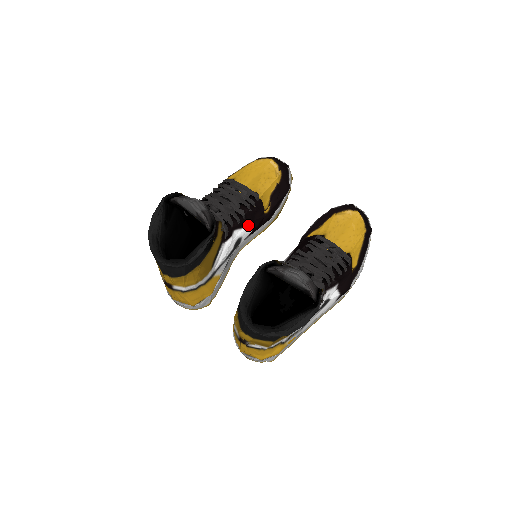
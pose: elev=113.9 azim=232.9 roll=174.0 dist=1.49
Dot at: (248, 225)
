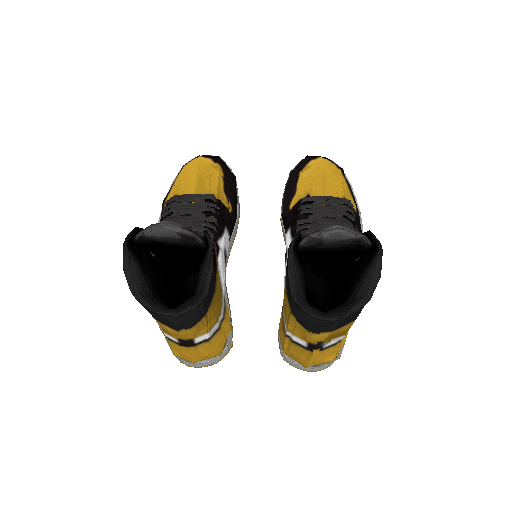
Dot at: (224, 231)
